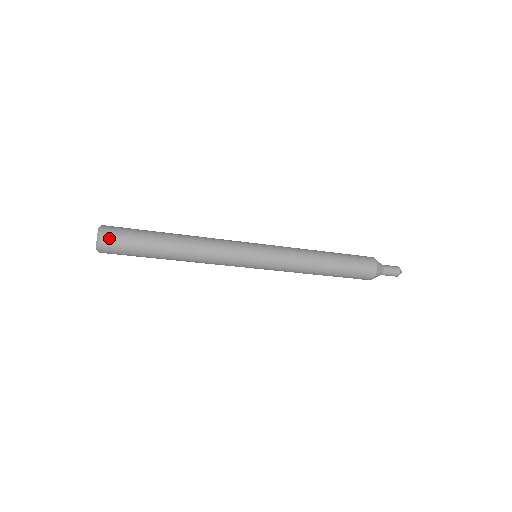
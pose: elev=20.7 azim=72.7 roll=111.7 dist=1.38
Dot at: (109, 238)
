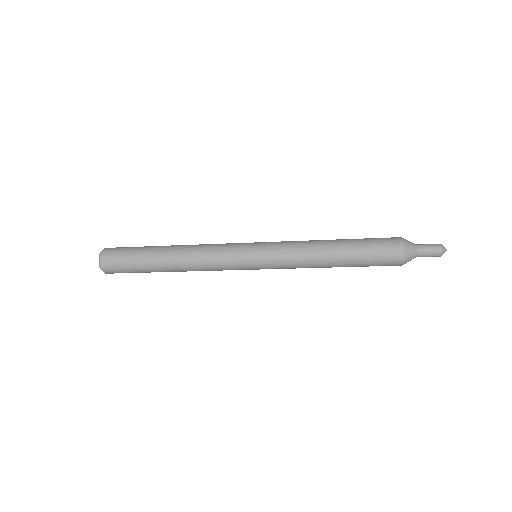
Dot at: (108, 253)
